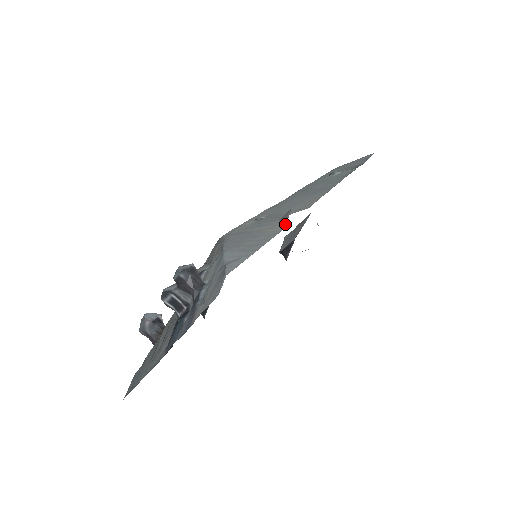
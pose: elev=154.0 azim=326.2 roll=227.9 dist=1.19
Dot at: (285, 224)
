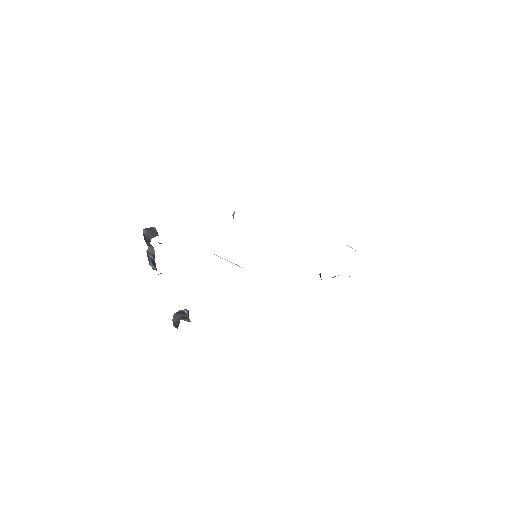
Dot at: occluded
